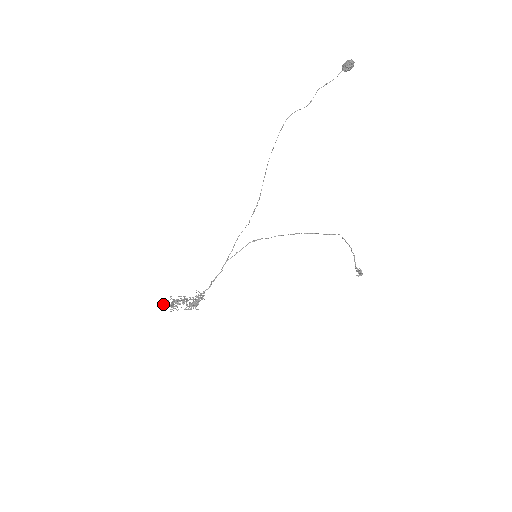
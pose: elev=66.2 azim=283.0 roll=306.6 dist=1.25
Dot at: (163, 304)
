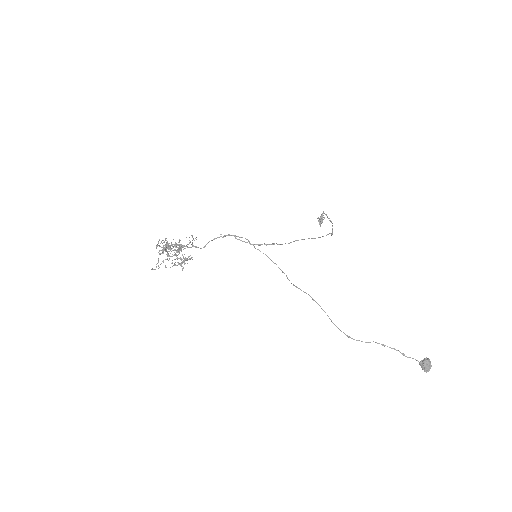
Dot at: (156, 267)
